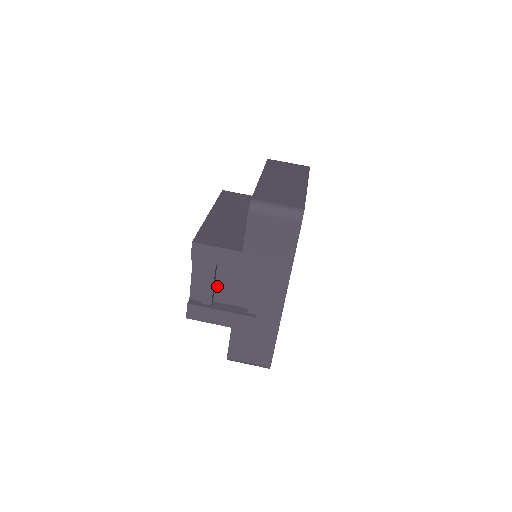
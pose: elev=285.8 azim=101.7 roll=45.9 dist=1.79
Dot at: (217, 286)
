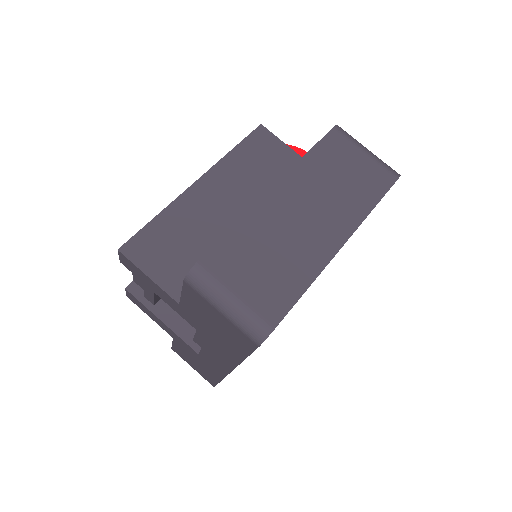
Dot at: occluded
